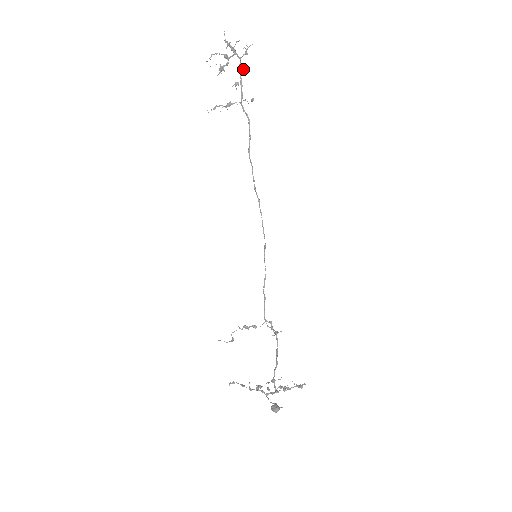
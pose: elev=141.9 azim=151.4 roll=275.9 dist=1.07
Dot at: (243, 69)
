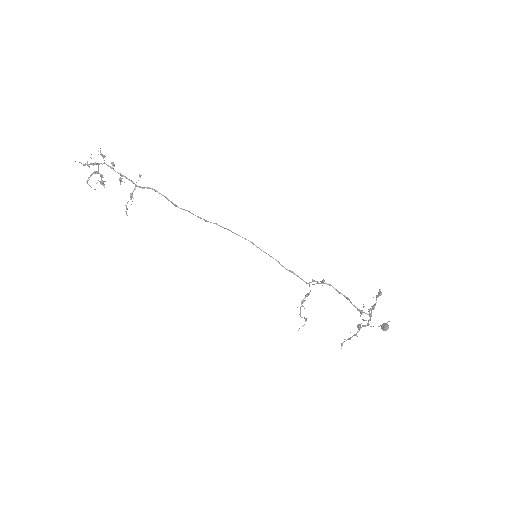
Dot at: occluded
